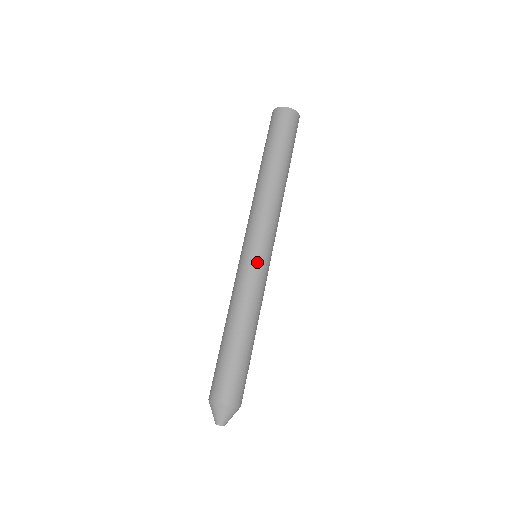
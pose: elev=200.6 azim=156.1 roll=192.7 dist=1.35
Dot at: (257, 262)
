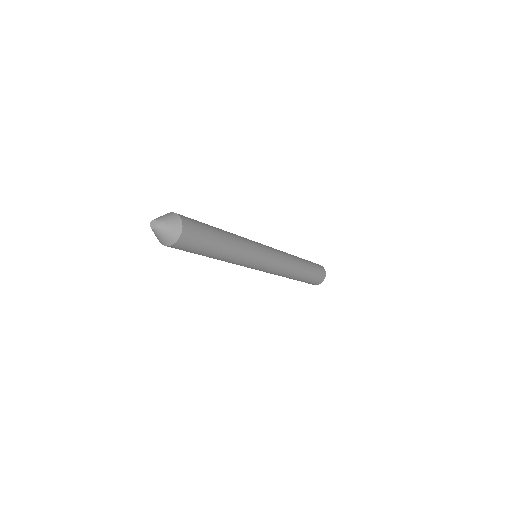
Dot at: (263, 251)
